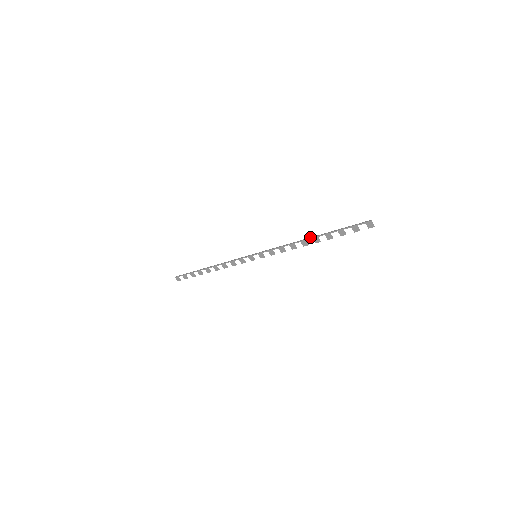
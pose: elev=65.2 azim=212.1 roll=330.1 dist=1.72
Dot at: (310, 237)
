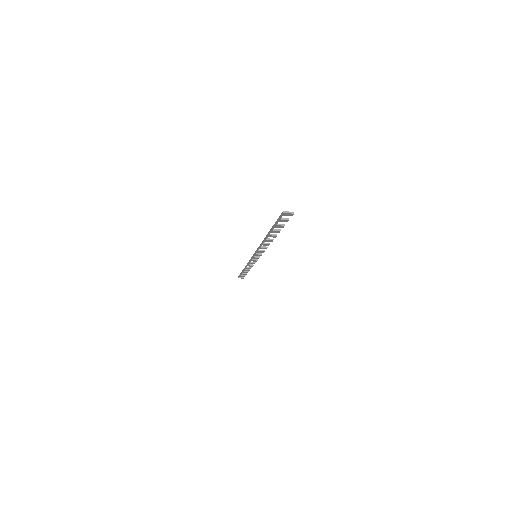
Dot at: occluded
